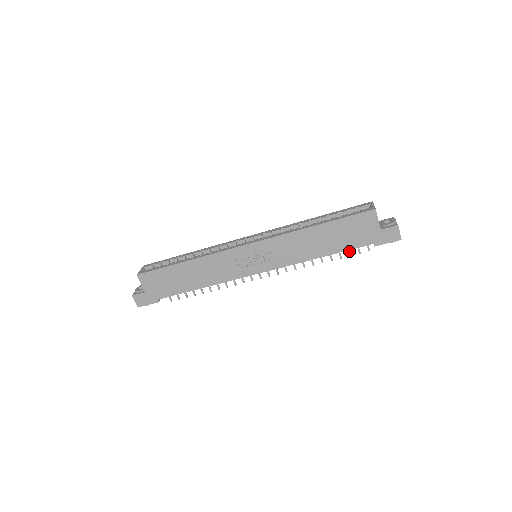
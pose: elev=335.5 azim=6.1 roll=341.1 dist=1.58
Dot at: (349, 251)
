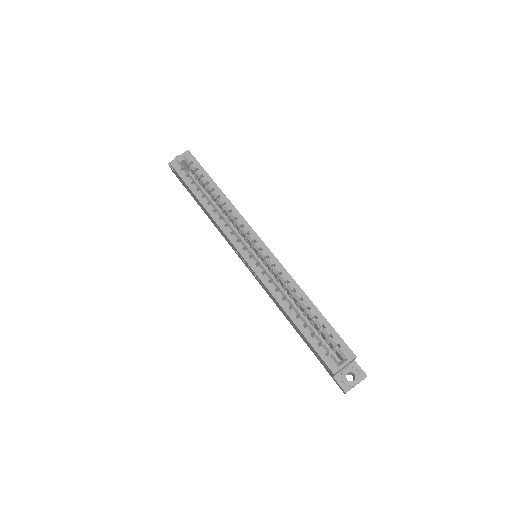
Dot at: occluded
